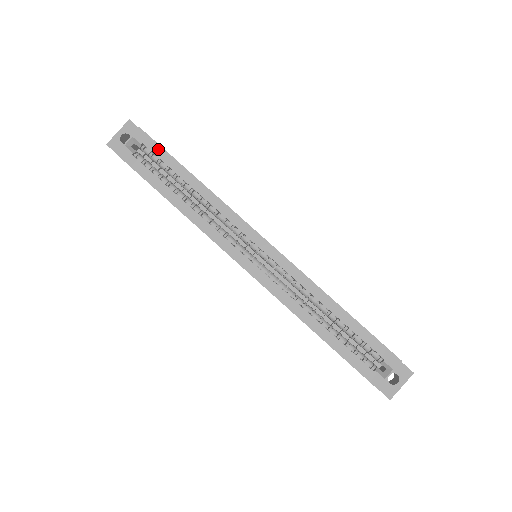
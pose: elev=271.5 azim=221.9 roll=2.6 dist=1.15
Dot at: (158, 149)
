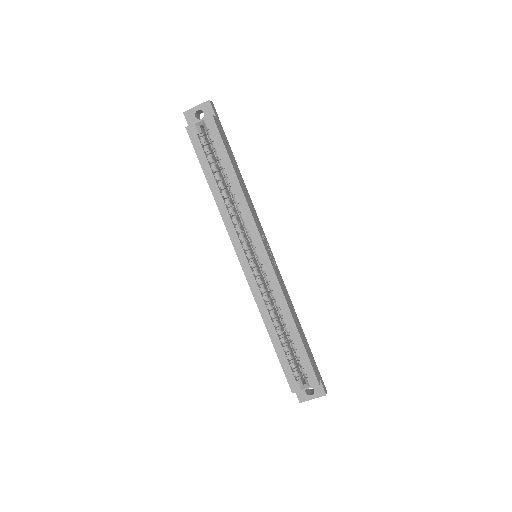
Dot at: (219, 140)
